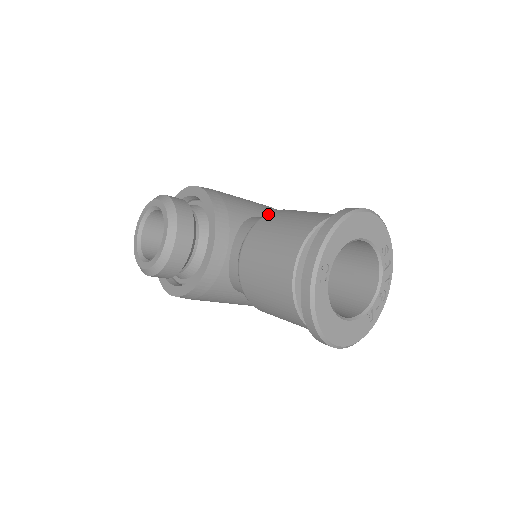
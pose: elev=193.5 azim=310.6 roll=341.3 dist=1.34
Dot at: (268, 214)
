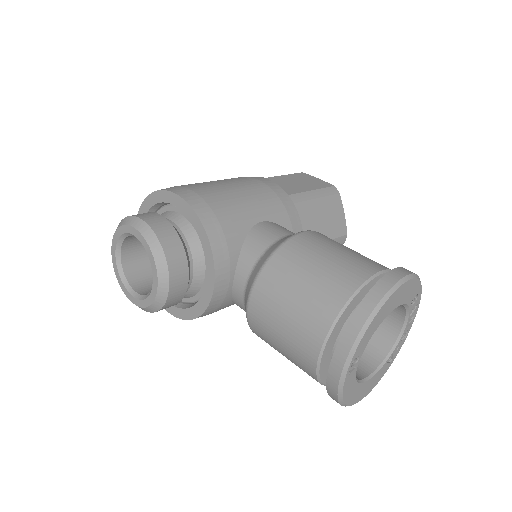
Dot at: (278, 252)
